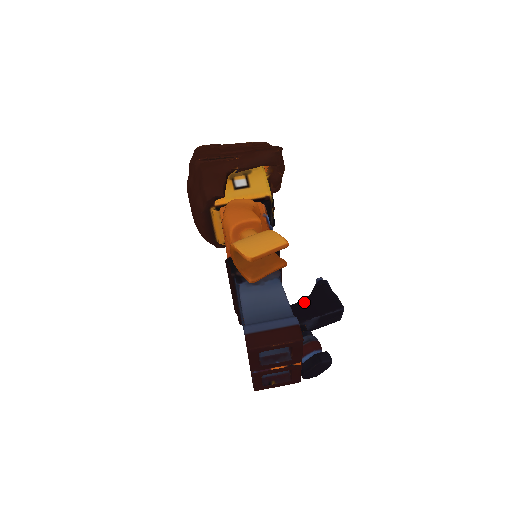
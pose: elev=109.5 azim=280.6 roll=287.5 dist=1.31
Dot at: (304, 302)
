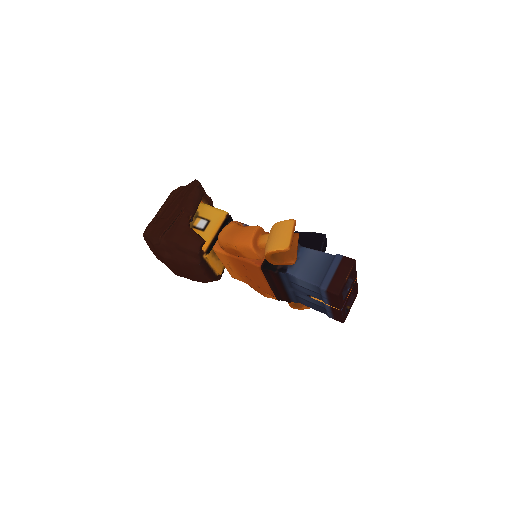
Dot at: occluded
